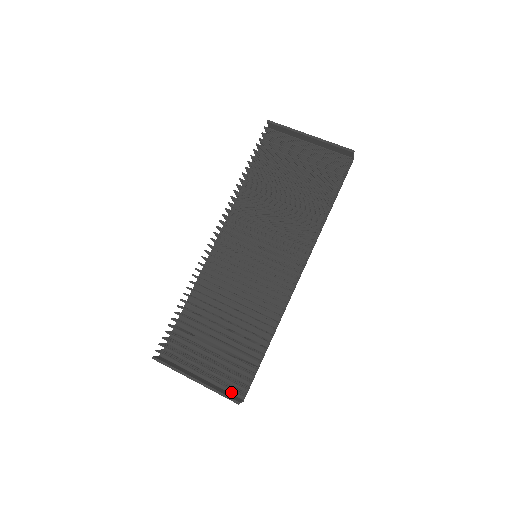
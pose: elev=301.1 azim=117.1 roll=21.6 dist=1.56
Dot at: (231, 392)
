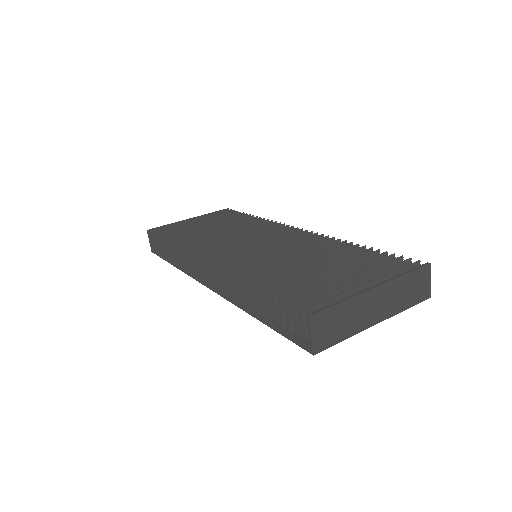
Dot at: (411, 293)
